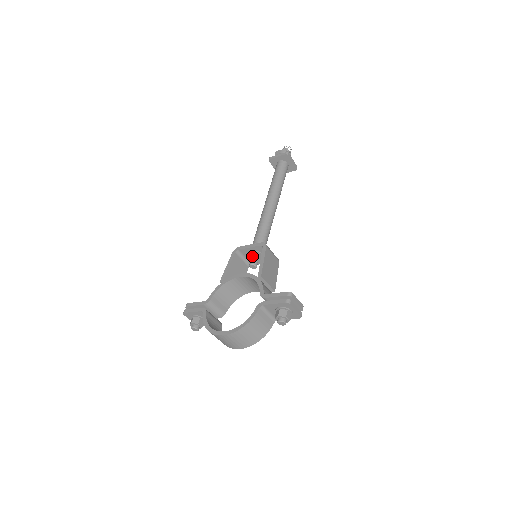
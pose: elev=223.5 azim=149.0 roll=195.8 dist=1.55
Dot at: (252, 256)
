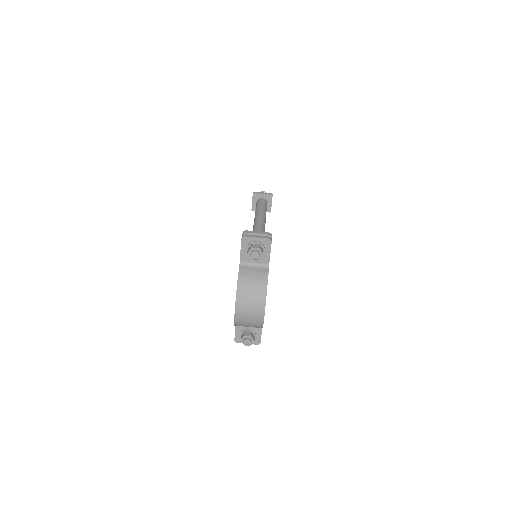
Dot at: occluded
